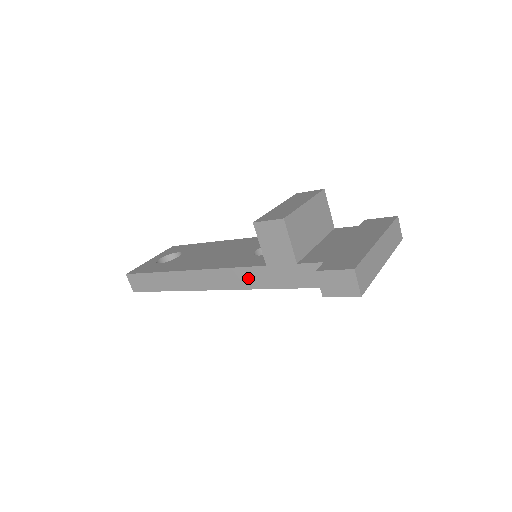
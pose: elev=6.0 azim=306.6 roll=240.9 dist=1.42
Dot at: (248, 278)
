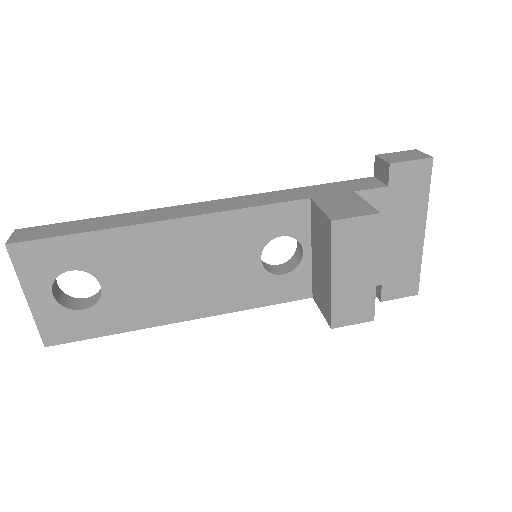
Dot at: occluded
